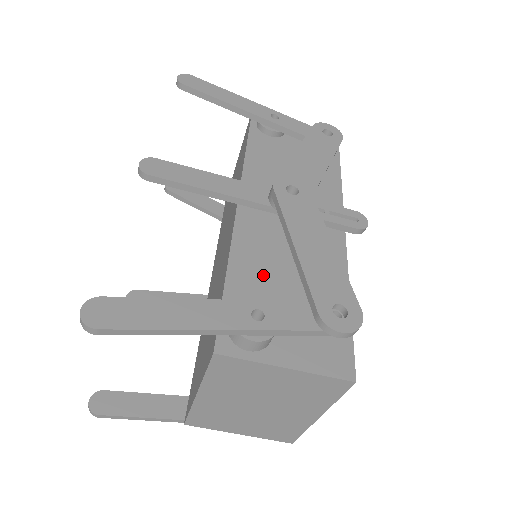
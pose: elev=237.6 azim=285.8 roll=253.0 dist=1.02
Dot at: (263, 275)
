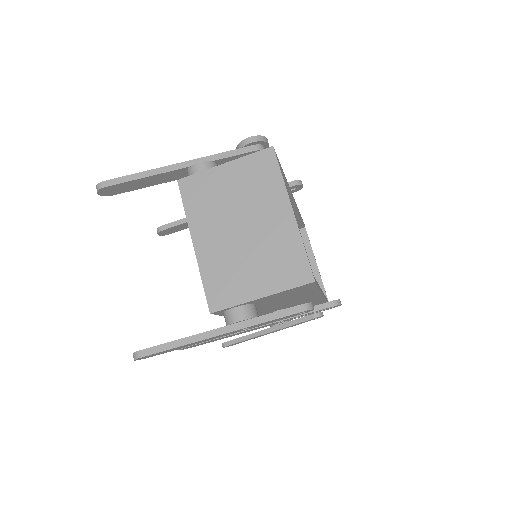
Dot at: occluded
